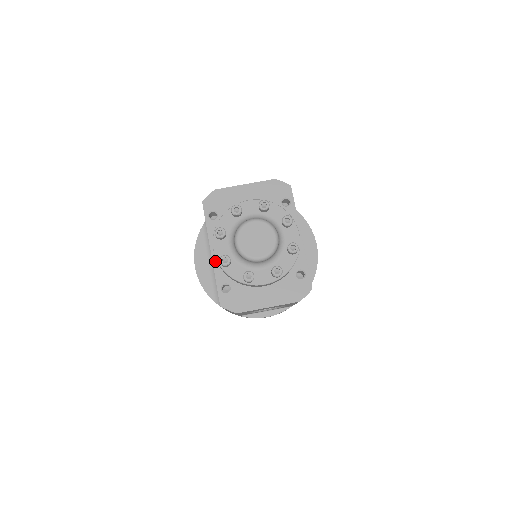
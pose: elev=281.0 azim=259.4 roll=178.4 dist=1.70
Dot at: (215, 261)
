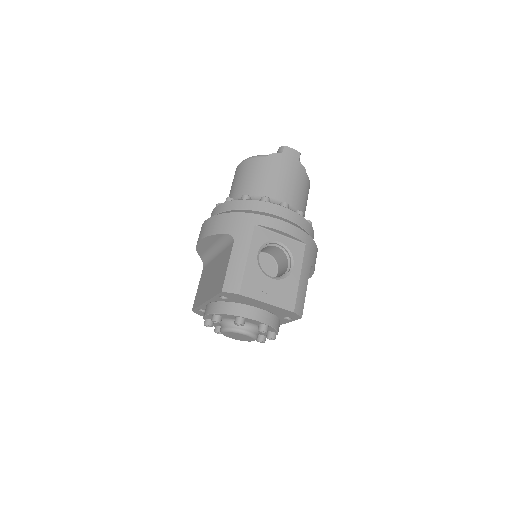
Dot at: (205, 305)
